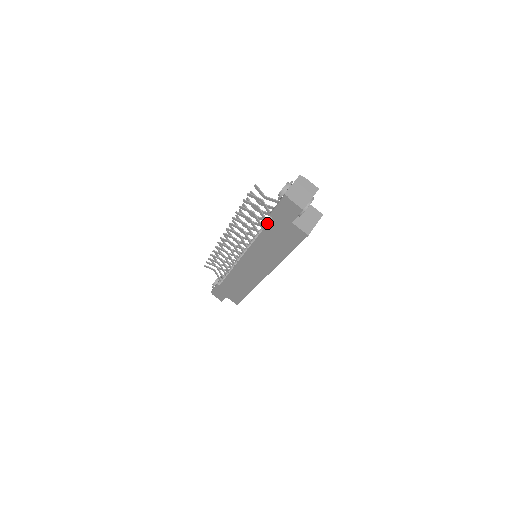
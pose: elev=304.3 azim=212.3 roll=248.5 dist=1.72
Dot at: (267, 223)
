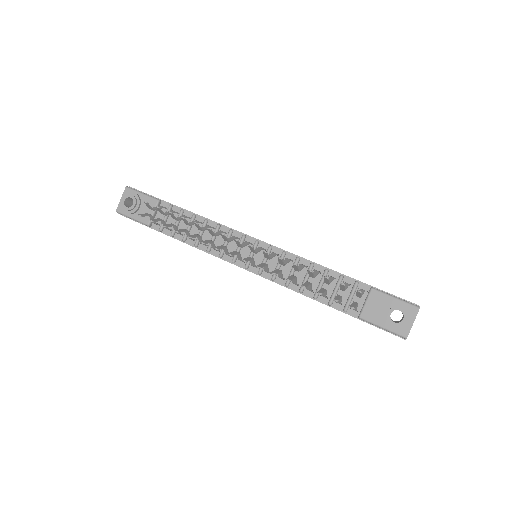
Dot at: occluded
